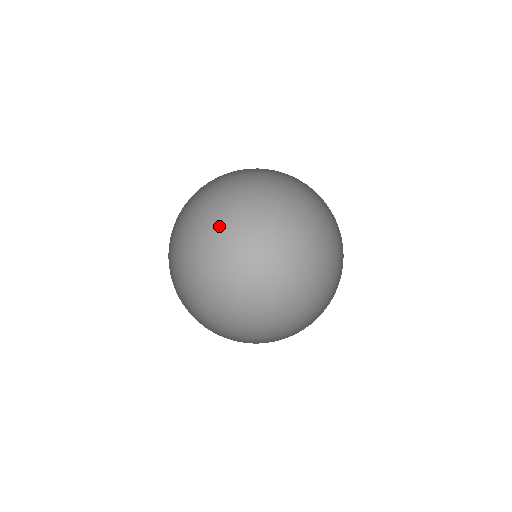
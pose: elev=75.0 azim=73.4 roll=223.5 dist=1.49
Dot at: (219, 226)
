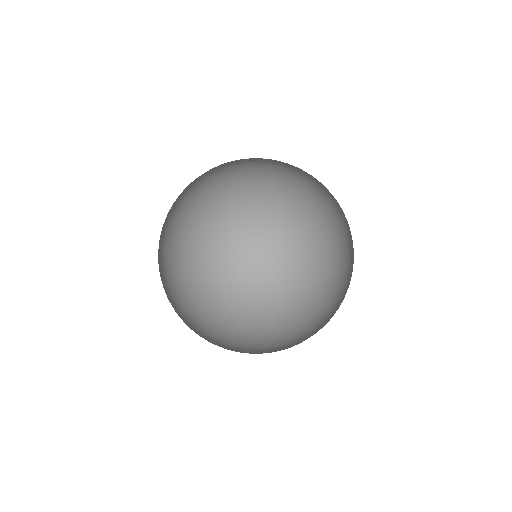
Dot at: (243, 242)
